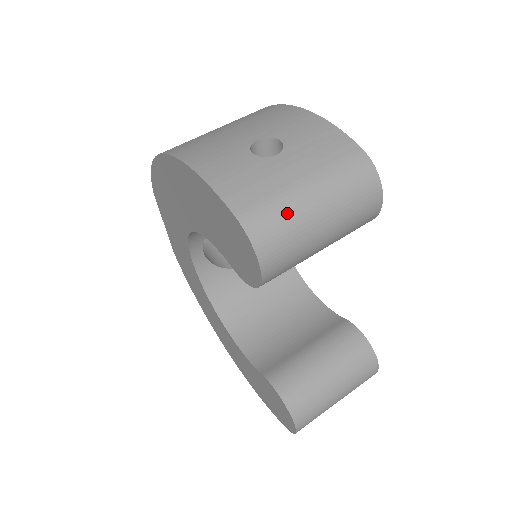
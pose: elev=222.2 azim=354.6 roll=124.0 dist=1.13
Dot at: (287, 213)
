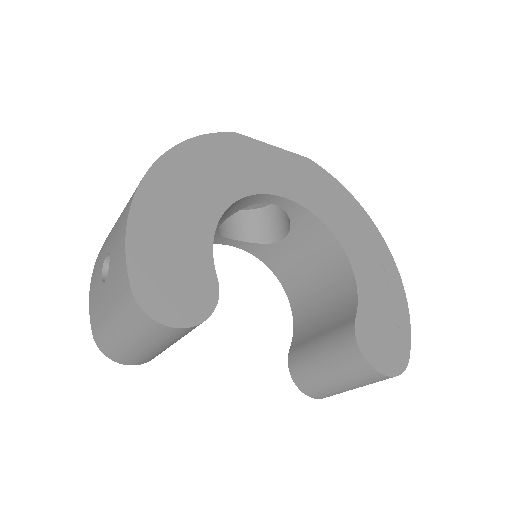
Dot at: (110, 340)
